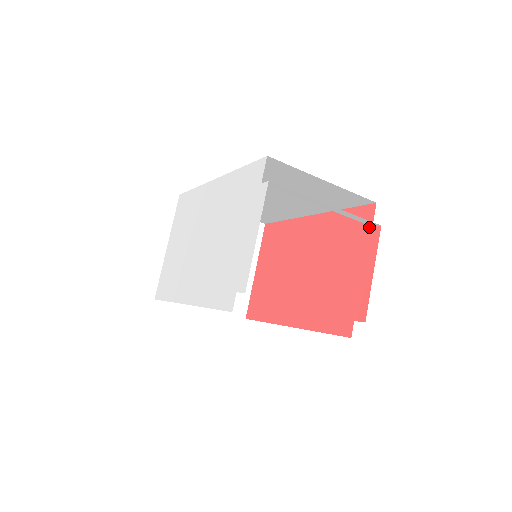
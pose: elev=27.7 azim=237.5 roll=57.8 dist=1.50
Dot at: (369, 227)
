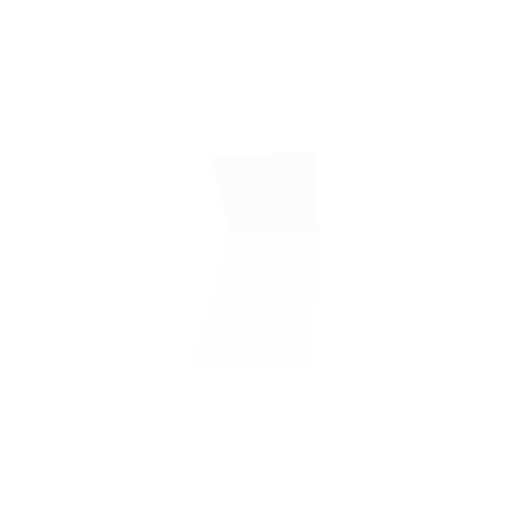
Dot at: occluded
